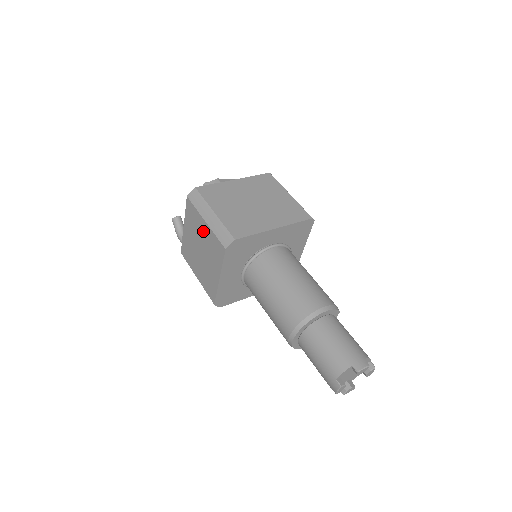
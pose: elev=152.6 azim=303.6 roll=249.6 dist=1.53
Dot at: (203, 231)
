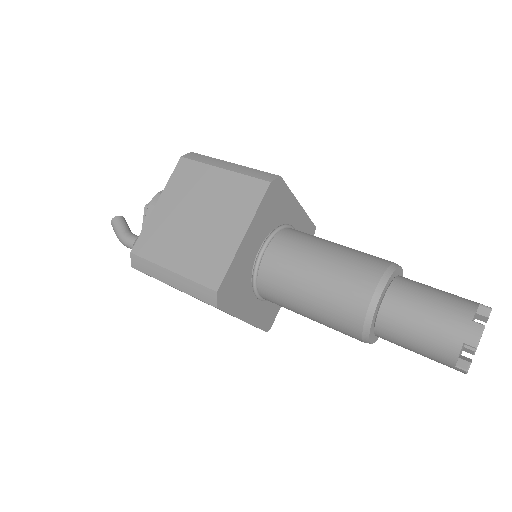
Dot at: (214, 184)
